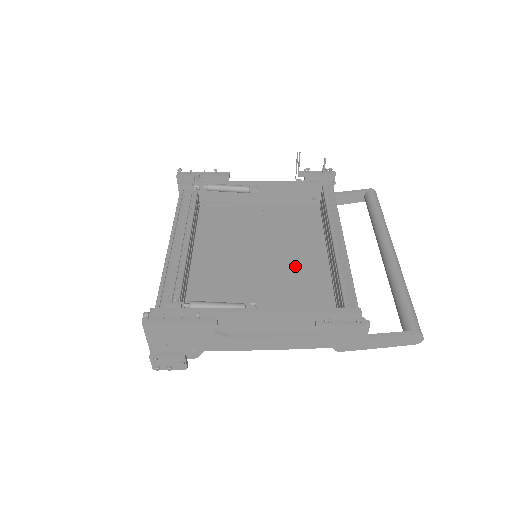
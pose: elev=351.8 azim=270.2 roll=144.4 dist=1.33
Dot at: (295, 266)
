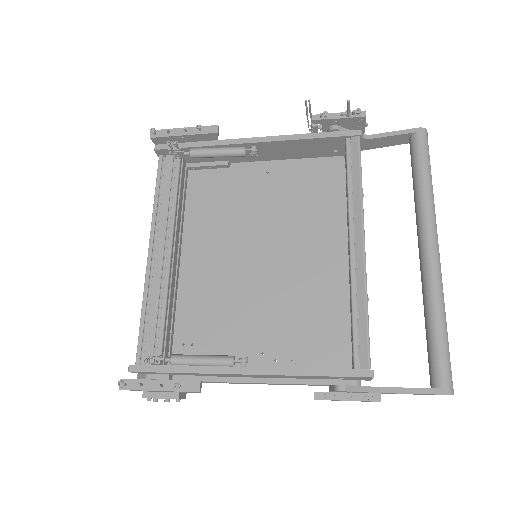
Dot at: (304, 271)
